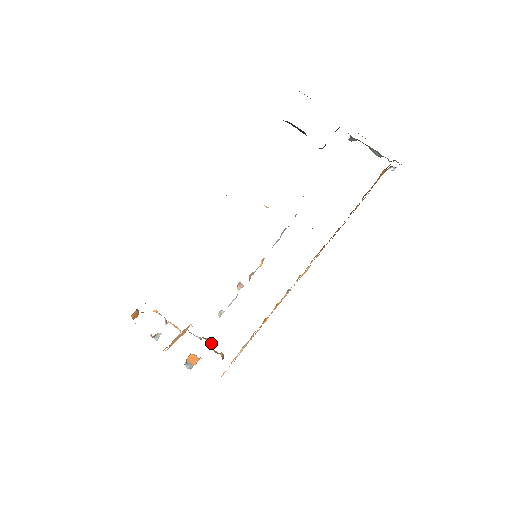
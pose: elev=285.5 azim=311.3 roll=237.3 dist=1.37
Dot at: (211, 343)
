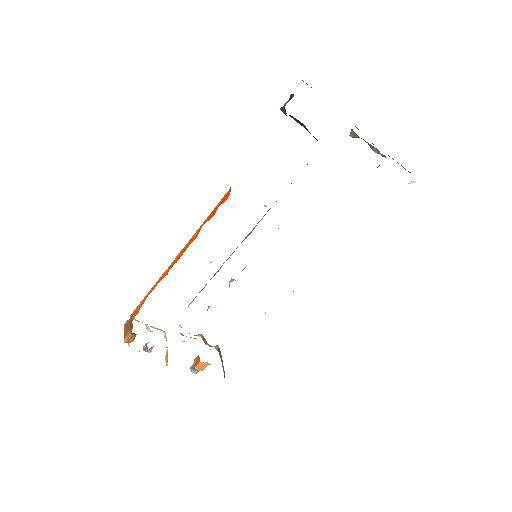
Dot at: (202, 338)
